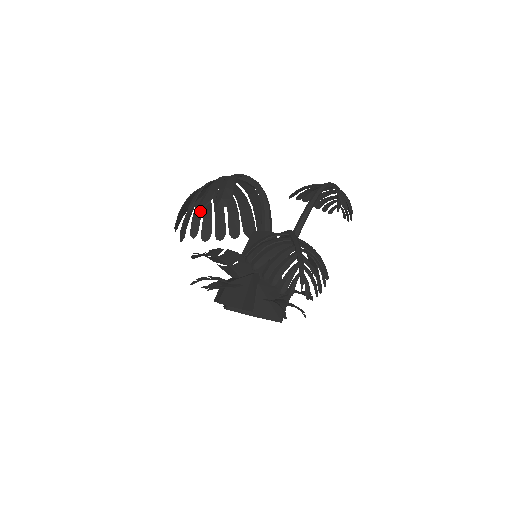
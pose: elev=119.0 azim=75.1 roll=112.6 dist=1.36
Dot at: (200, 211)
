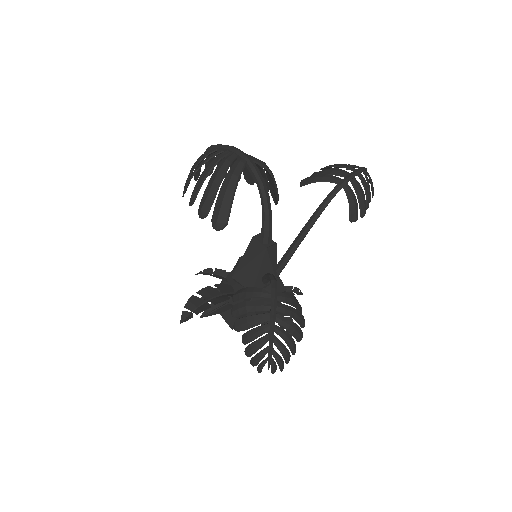
Dot at: occluded
